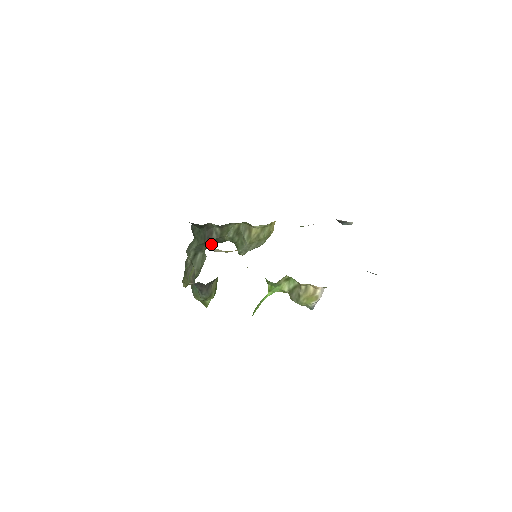
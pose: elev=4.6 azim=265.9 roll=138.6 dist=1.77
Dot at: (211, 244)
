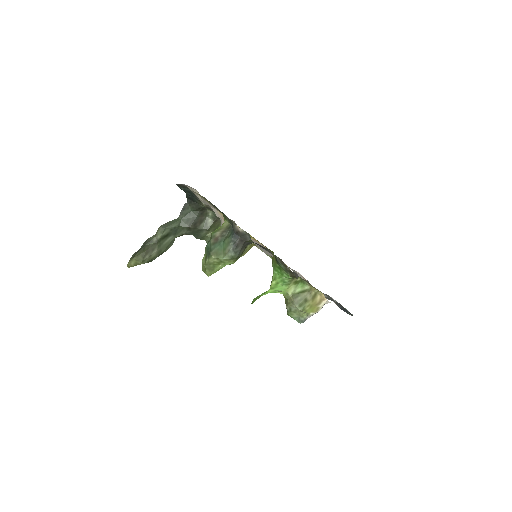
Dot at: (189, 233)
